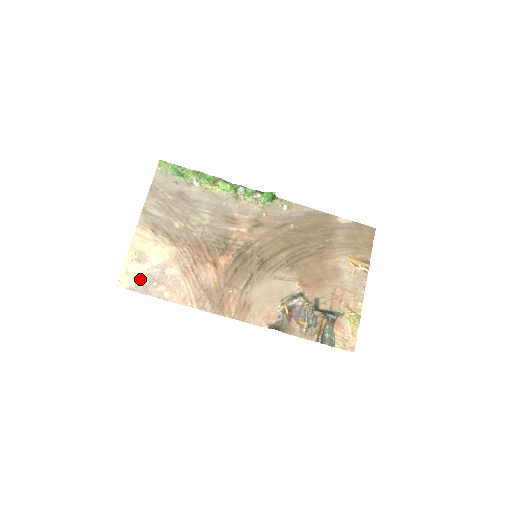
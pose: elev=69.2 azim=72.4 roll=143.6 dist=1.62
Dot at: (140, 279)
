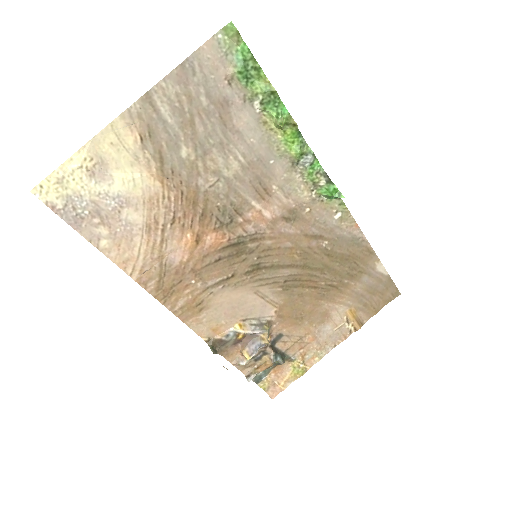
Dot at: (77, 202)
